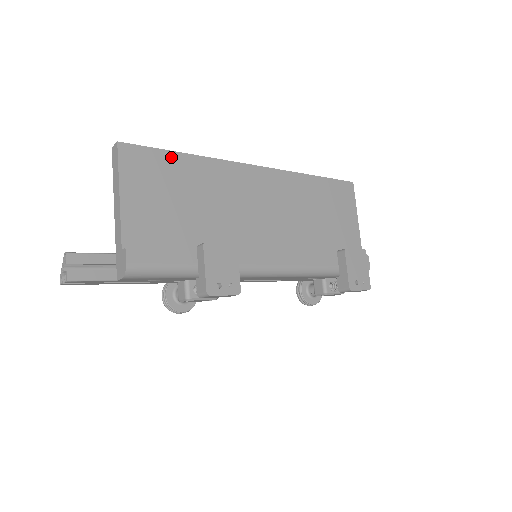
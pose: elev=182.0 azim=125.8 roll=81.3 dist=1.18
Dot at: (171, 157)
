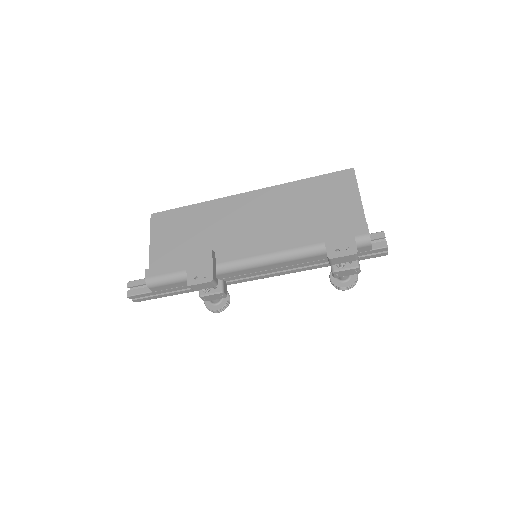
Dot at: (182, 210)
